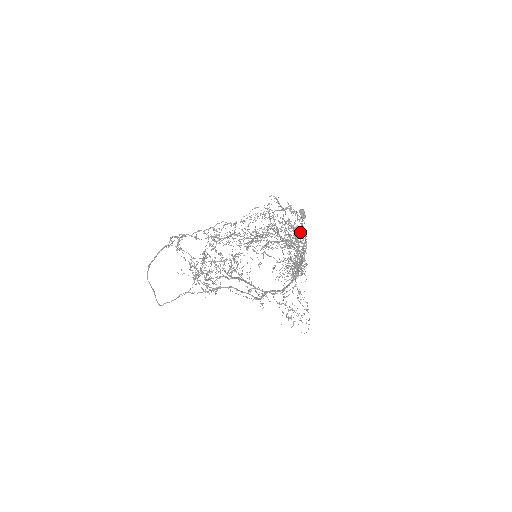
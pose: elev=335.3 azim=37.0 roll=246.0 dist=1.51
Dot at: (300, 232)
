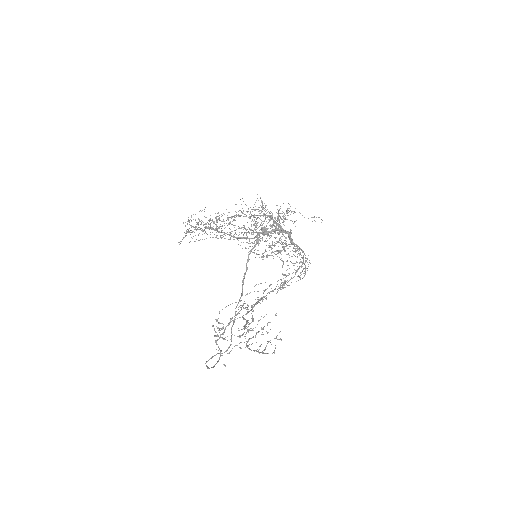
Dot at: occluded
